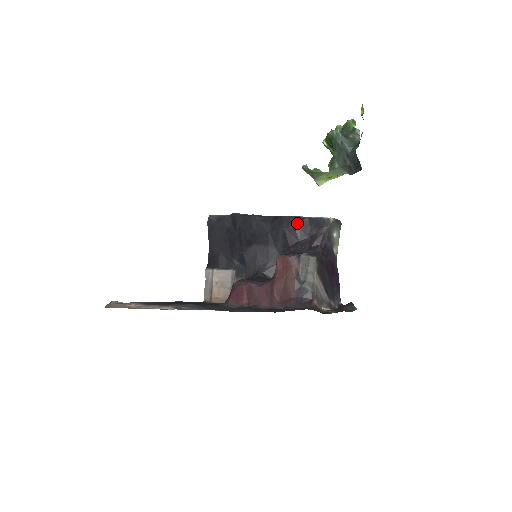
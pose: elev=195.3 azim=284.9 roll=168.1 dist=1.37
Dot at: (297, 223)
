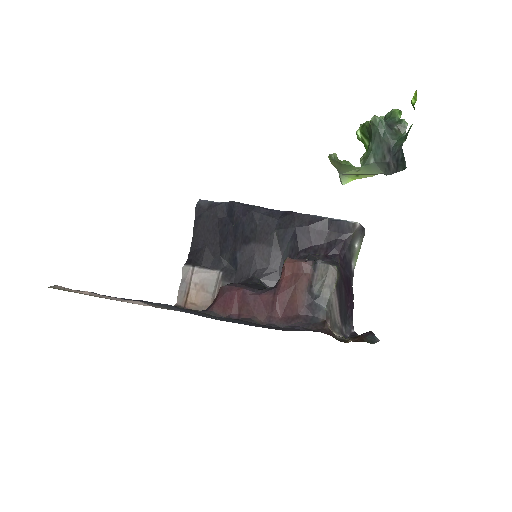
Dot at: (313, 223)
